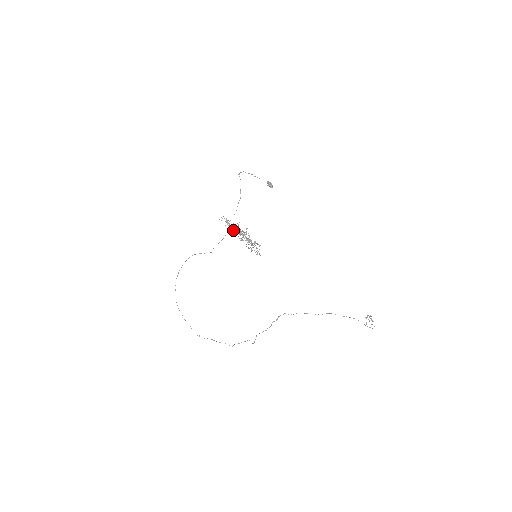
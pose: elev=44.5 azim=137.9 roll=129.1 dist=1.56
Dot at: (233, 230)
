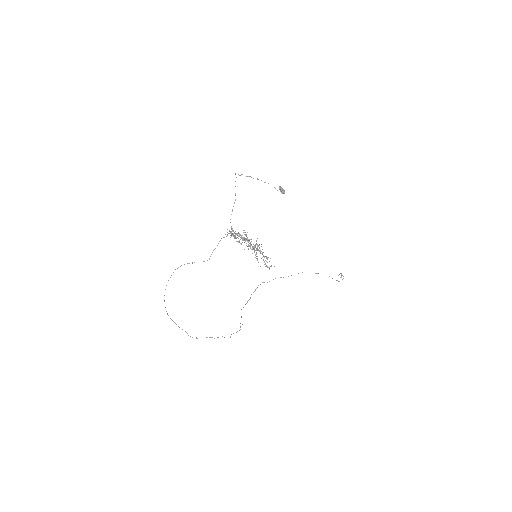
Dot at: (241, 243)
